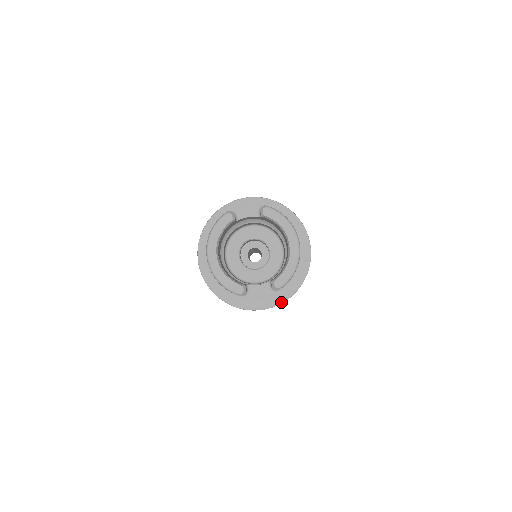
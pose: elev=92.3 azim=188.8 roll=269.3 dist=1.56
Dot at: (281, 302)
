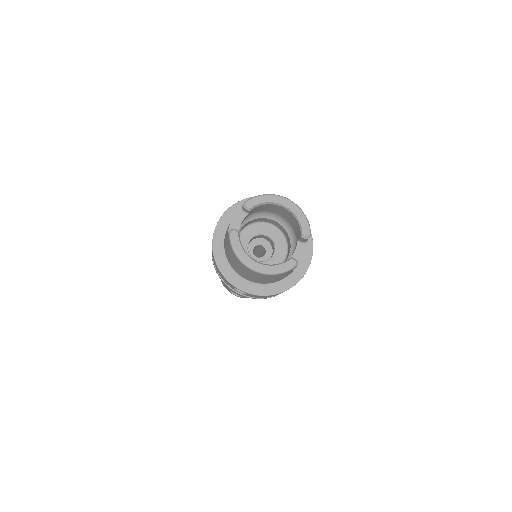
Dot at: (312, 251)
